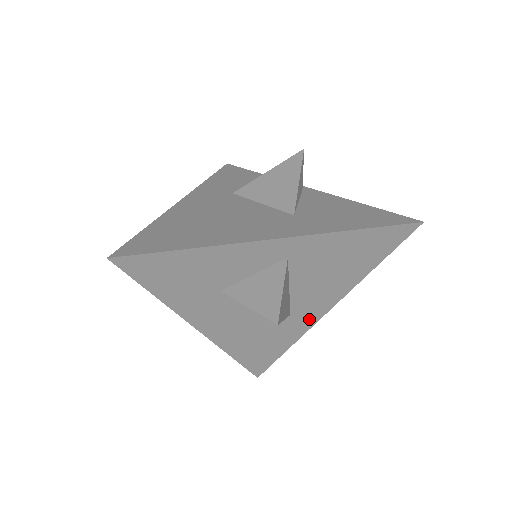
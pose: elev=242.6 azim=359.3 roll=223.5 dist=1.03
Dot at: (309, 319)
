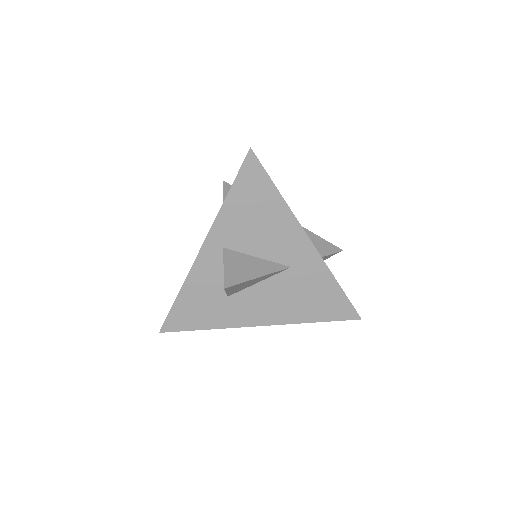
Dot at: (309, 257)
